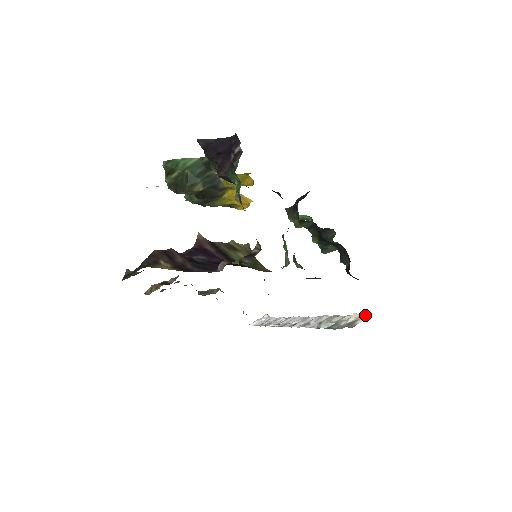
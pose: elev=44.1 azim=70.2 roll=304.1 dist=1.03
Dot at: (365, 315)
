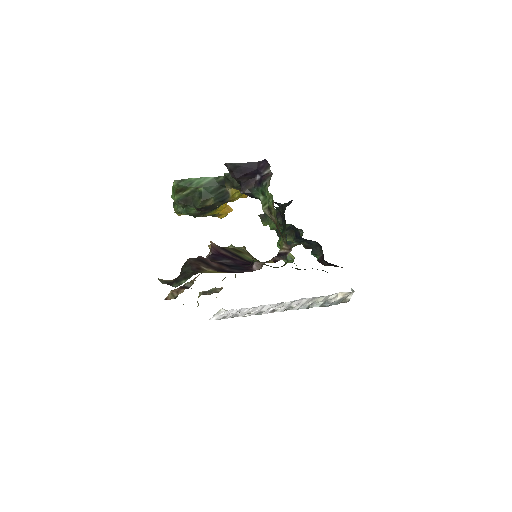
Dot at: (349, 292)
